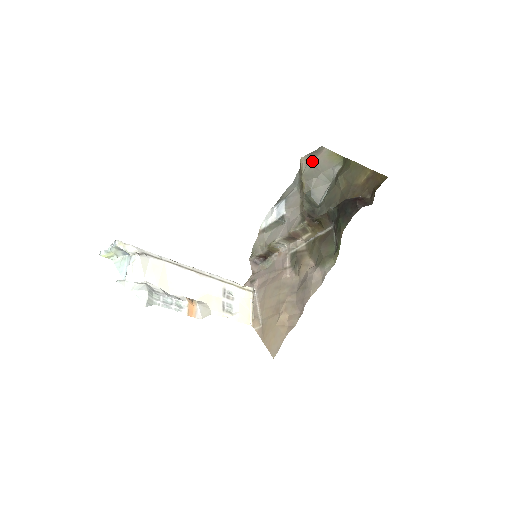
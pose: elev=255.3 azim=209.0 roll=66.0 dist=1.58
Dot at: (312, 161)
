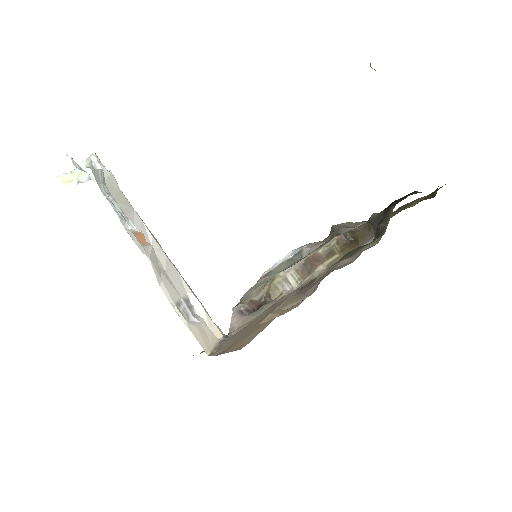
Dot at: (348, 222)
